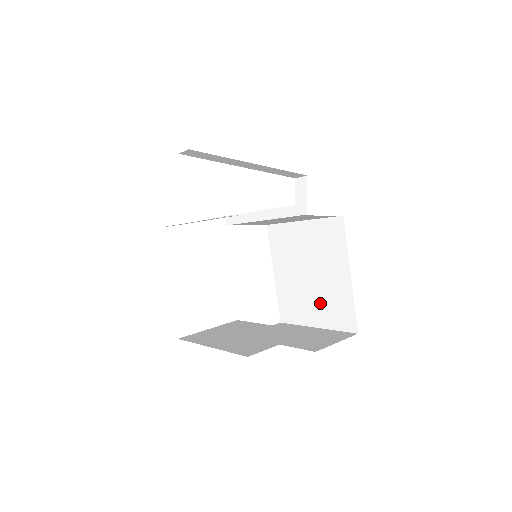
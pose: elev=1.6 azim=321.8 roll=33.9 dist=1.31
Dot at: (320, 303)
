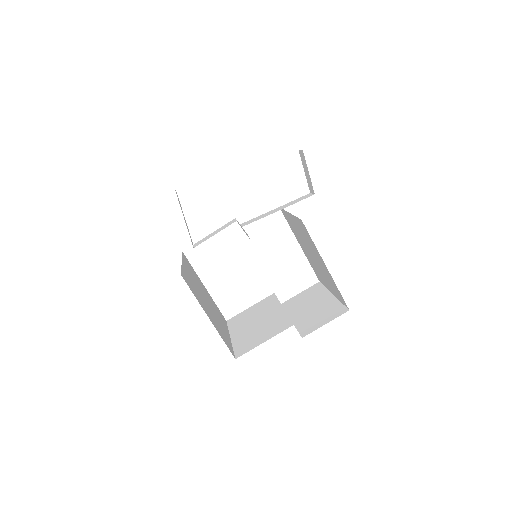
Dot at: (326, 278)
